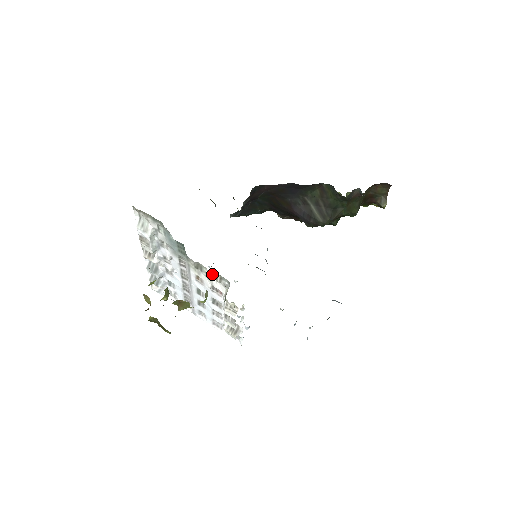
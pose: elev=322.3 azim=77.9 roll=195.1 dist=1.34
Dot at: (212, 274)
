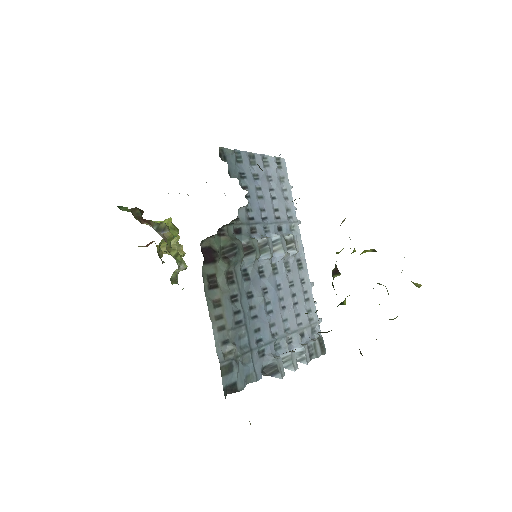
Dot at: occluded
